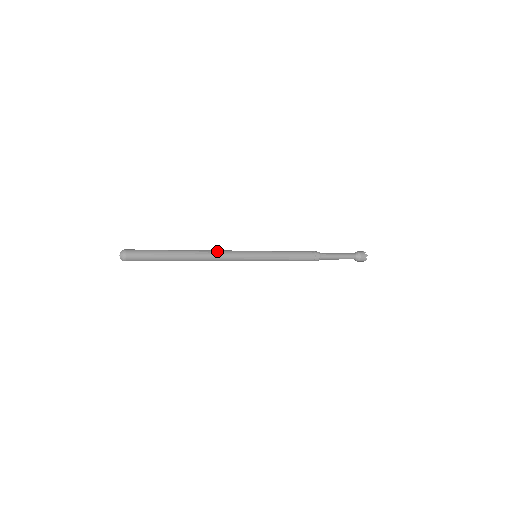
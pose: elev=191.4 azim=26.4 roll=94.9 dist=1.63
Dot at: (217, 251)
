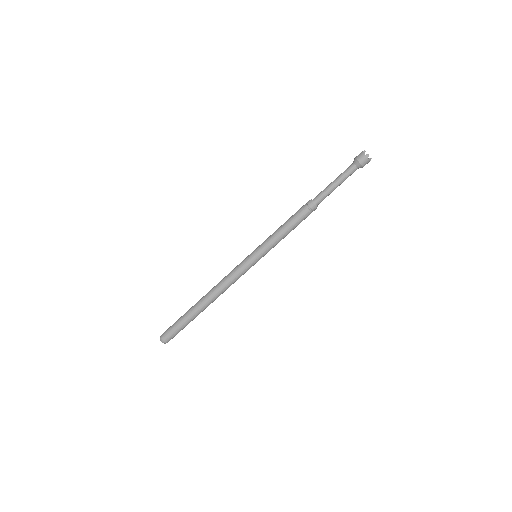
Dot at: (221, 283)
